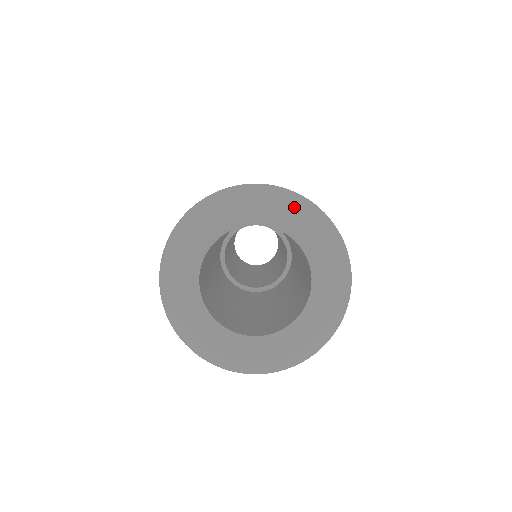
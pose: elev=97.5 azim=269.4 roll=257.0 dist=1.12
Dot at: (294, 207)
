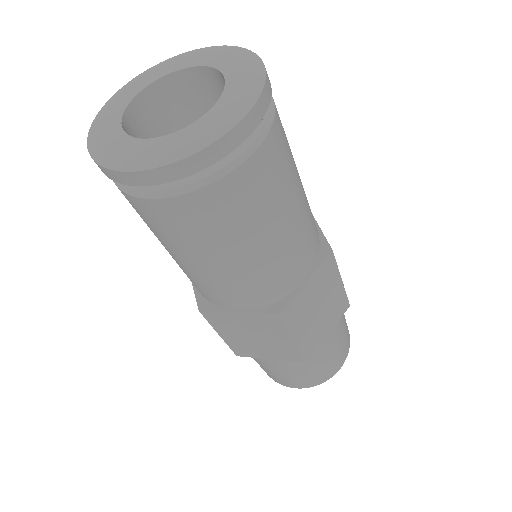
Dot at: (247, 62)
